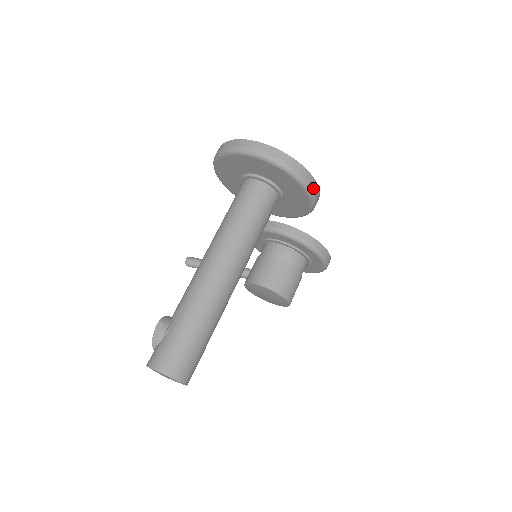
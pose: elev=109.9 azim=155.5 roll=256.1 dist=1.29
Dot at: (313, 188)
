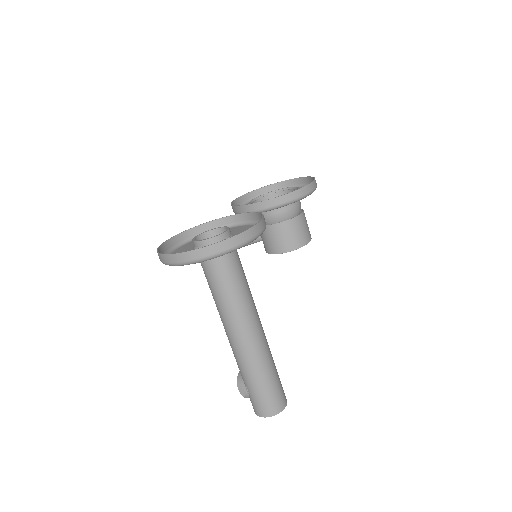
Dot at: (251, 236)
